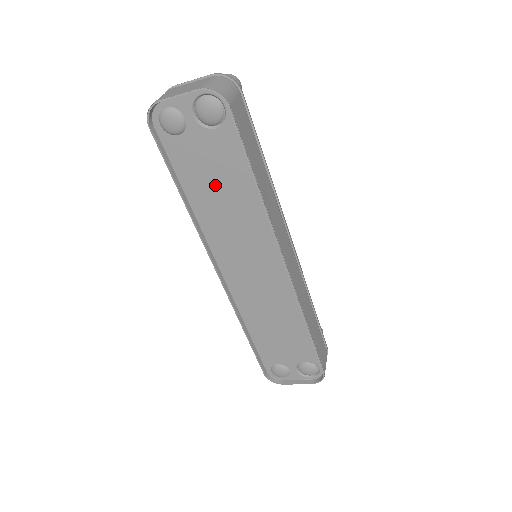
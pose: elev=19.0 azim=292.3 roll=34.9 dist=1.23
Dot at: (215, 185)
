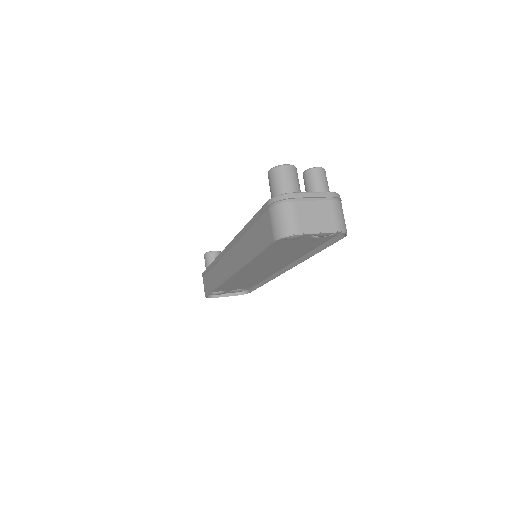
Dot at: (283, 251)
